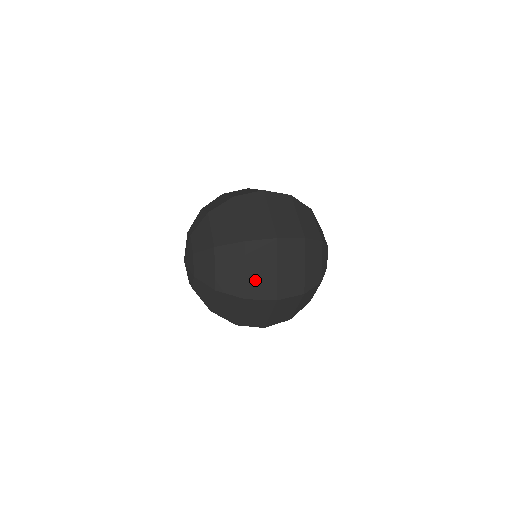
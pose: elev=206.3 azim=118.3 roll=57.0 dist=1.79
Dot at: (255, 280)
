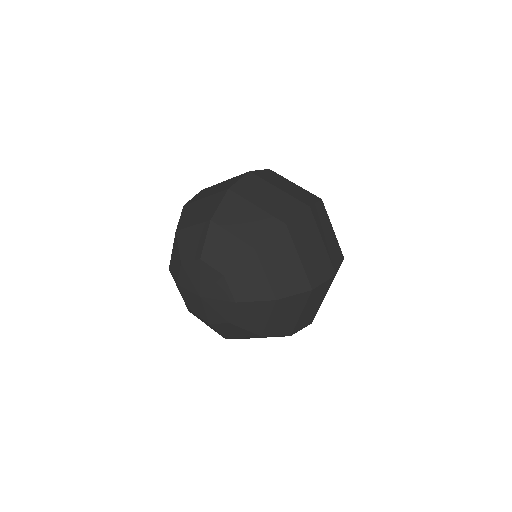
Dot at: (304, 317)
